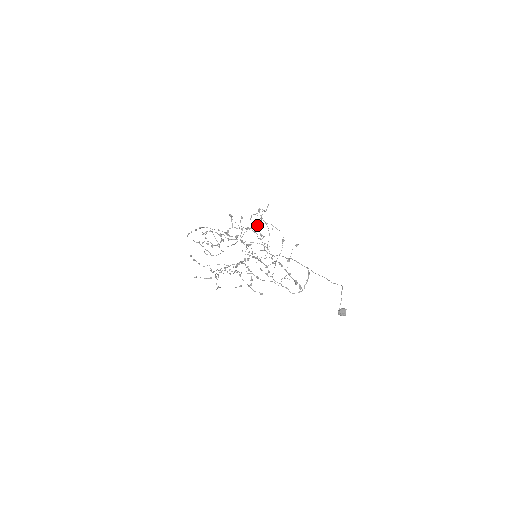
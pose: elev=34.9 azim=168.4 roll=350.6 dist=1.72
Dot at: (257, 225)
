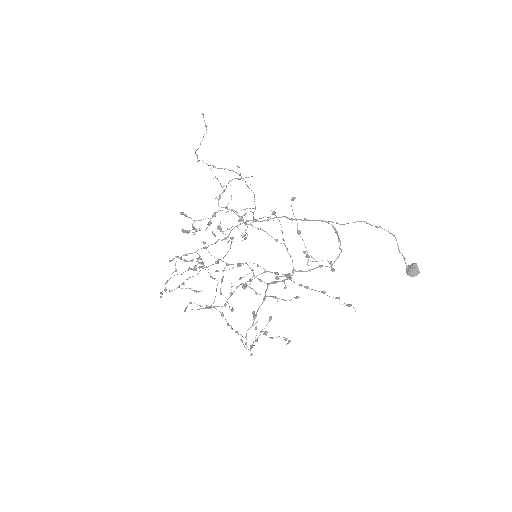
Dot at: (231, 242)
